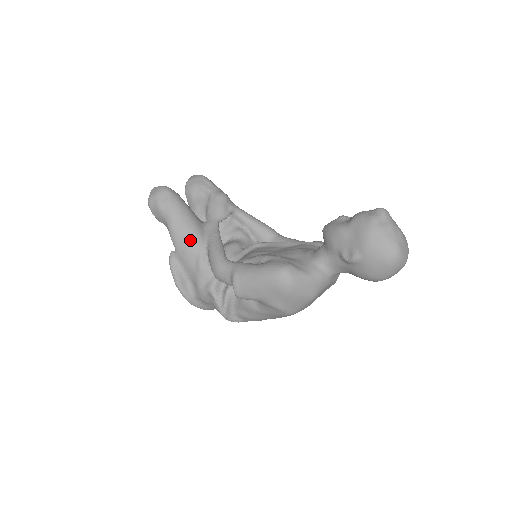
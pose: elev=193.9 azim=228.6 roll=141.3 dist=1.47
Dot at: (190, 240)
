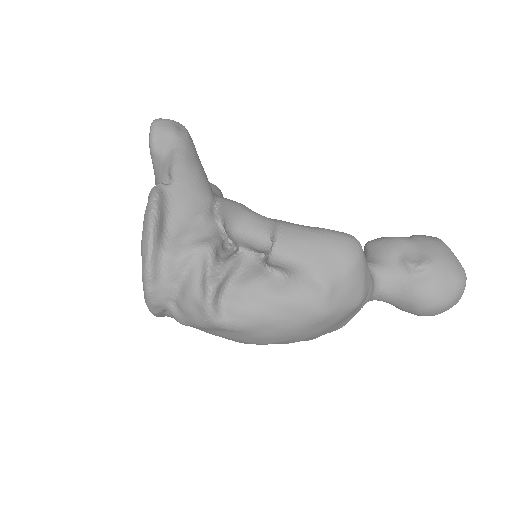
Dot at: (201, 180)
